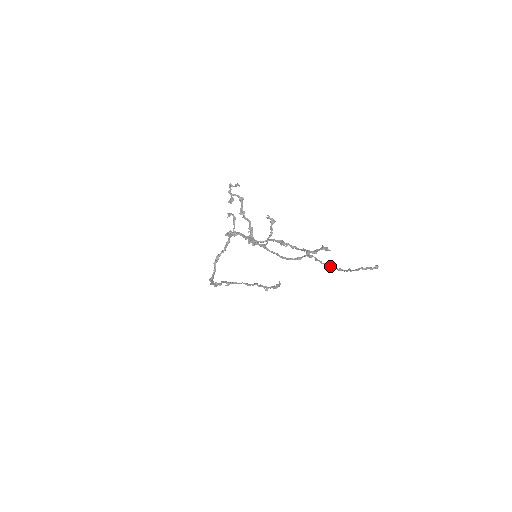
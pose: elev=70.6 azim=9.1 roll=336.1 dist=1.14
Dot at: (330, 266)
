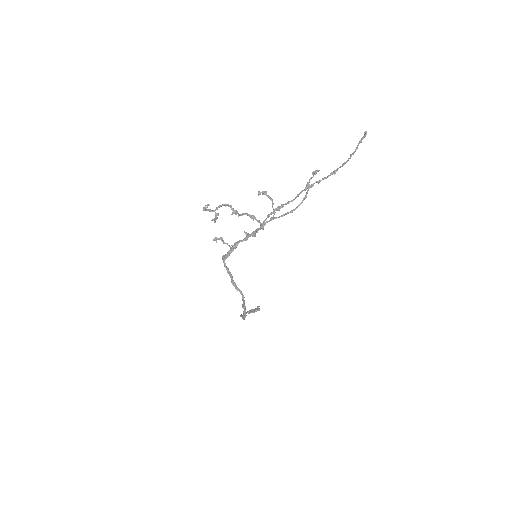
Dot at: (334, 172)
